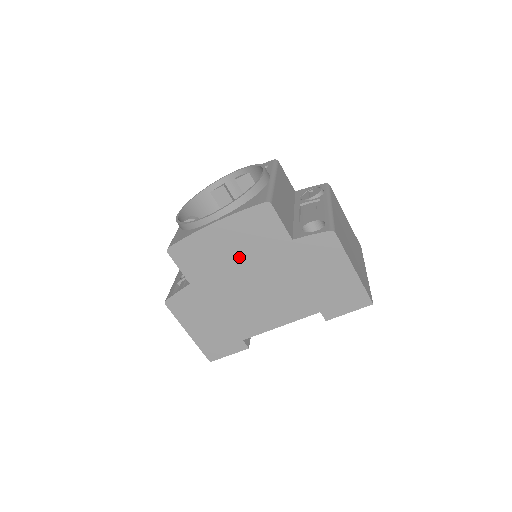
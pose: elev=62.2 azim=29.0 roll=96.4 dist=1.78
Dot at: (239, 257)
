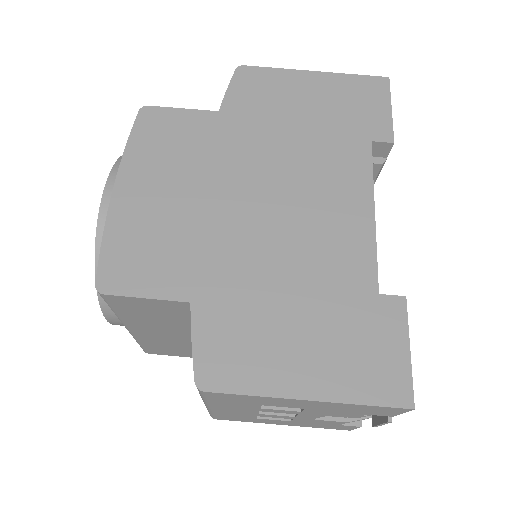
Dot at: (196, 190)
